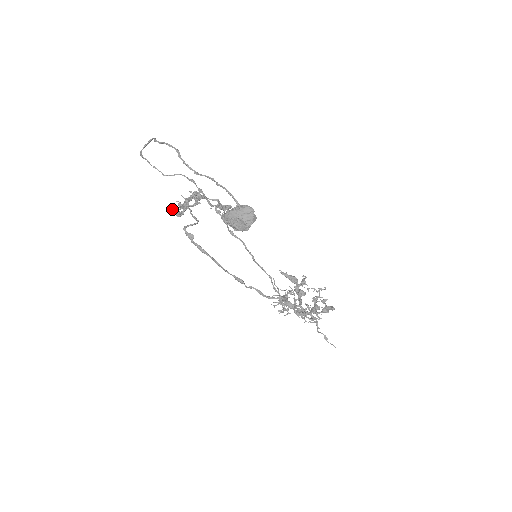
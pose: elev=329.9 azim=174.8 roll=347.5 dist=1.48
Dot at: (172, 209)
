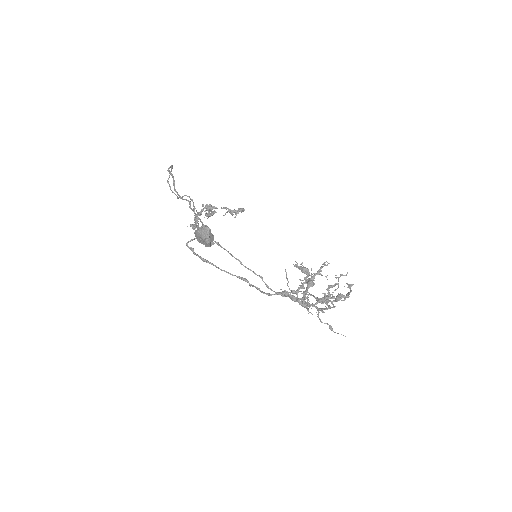
Dot at: (190, 224)
